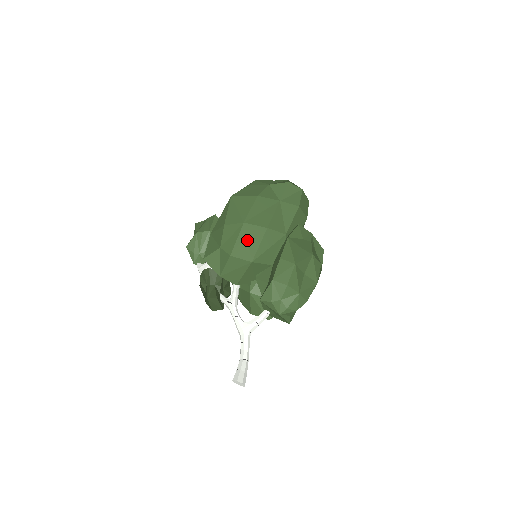
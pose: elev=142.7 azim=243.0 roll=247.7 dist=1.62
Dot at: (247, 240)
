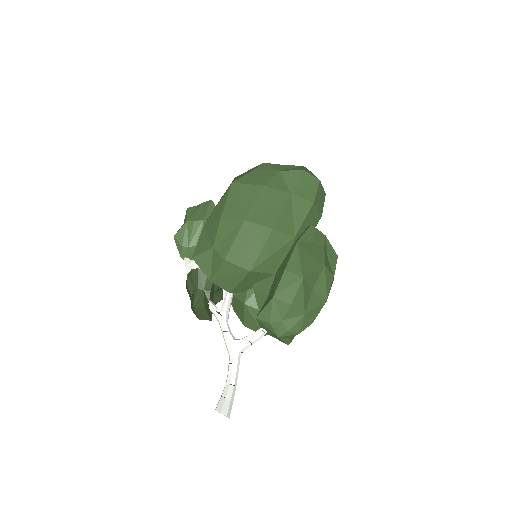
Dot at: (246, 243)
